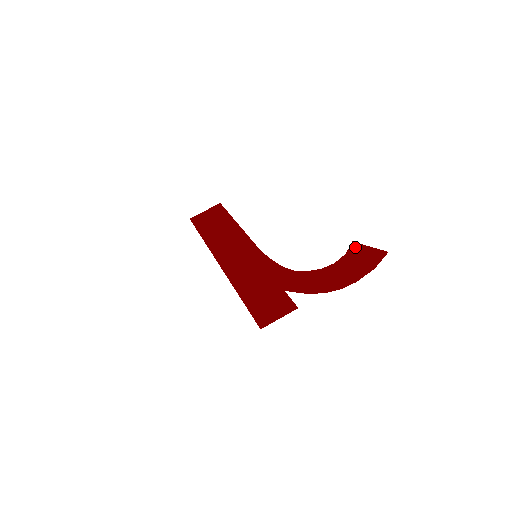
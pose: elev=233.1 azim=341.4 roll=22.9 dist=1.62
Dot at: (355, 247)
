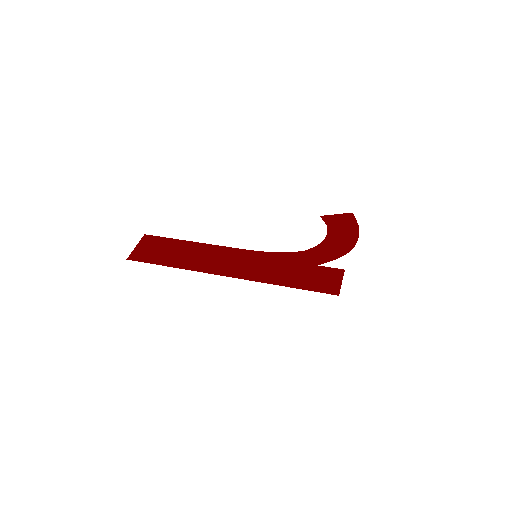
Dot at: (327, 218)
